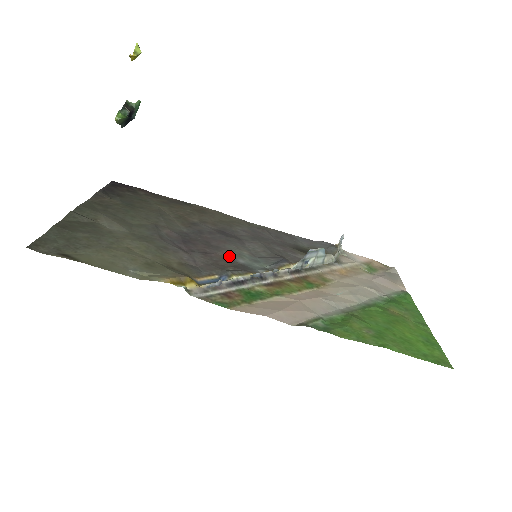
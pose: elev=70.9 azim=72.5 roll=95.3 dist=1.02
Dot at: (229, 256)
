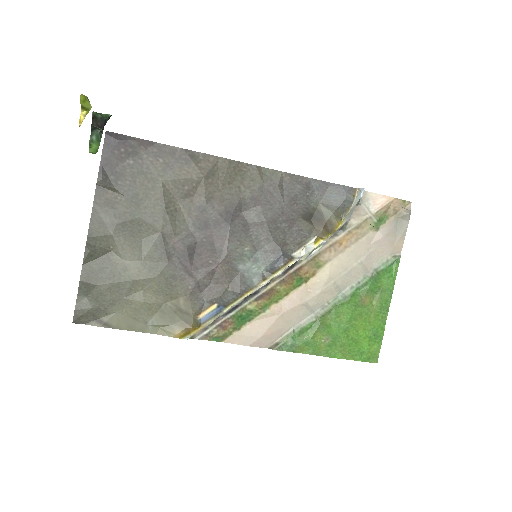
Dot at: (230, 265)
